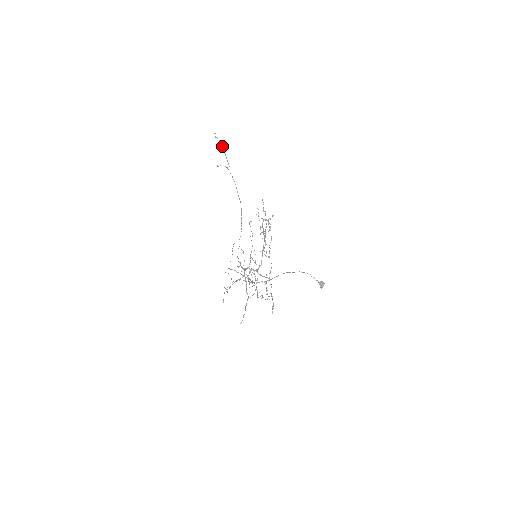
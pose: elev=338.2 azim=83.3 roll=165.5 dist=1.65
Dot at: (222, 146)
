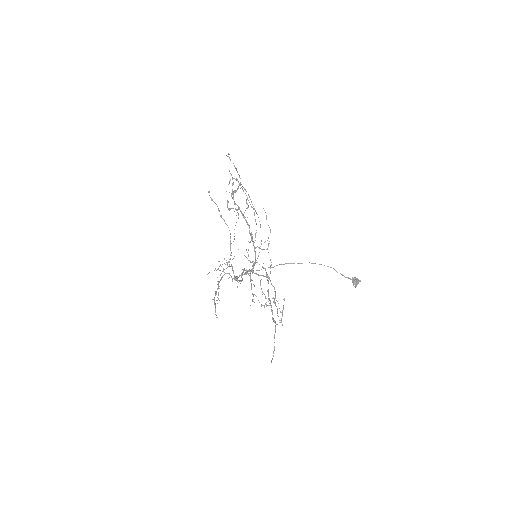
Dot at: occluded
